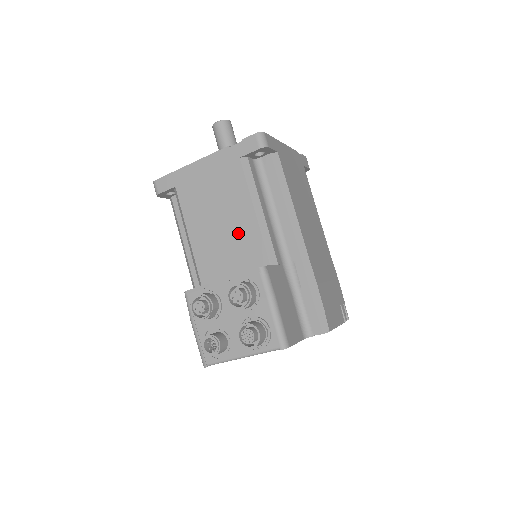
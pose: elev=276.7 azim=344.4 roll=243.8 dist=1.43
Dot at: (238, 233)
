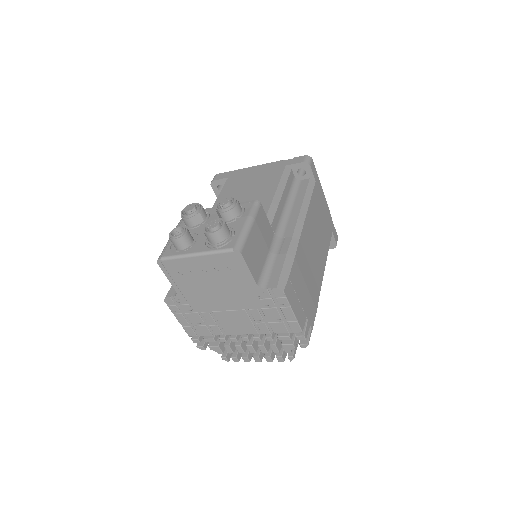
Dot at: occluded
